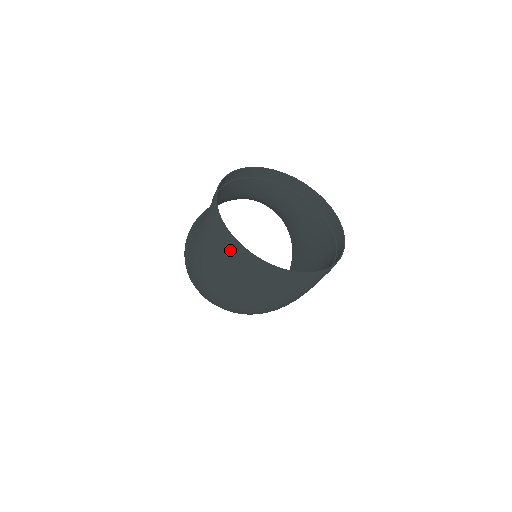
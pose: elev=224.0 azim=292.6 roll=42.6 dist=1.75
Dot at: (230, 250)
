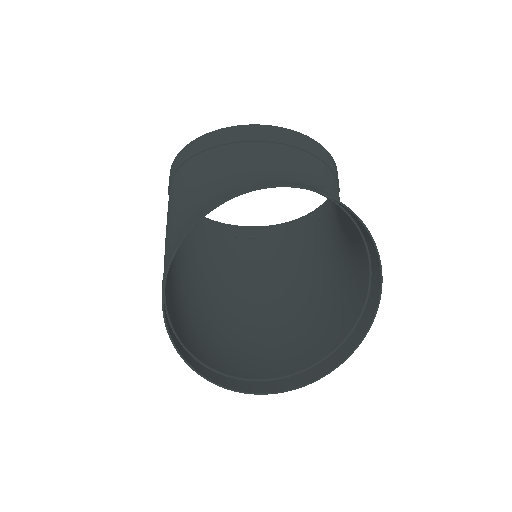
Dot at: (187, 354)
